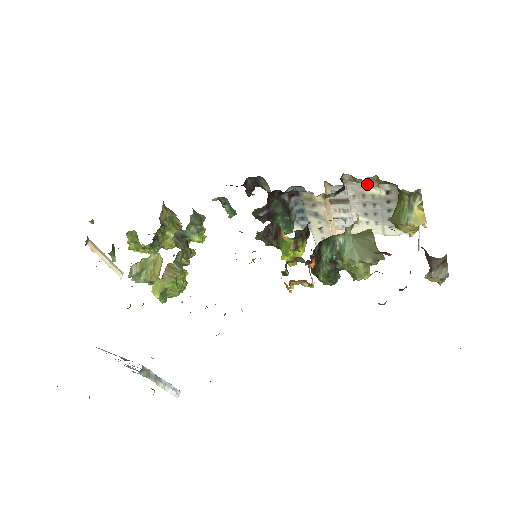
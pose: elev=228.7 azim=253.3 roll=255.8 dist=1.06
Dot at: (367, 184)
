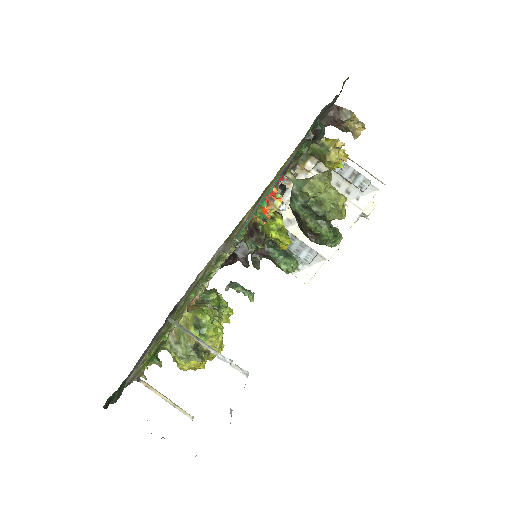
Dot at: (301, 178)
